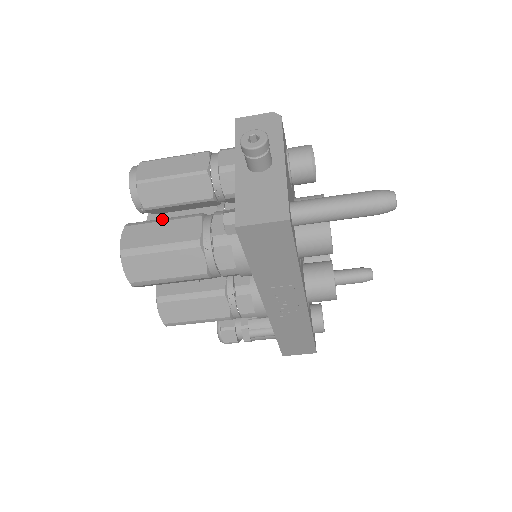
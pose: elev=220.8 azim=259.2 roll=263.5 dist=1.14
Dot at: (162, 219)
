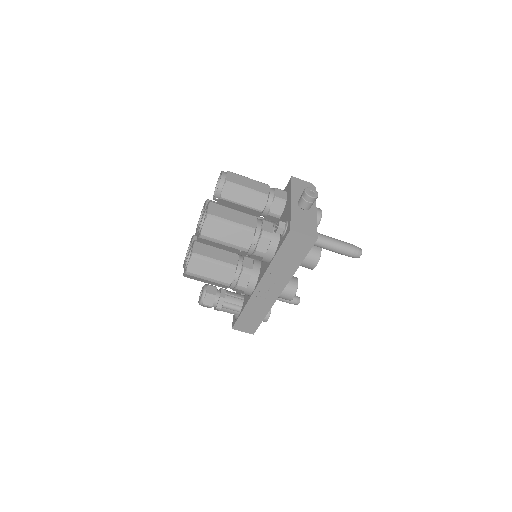
Dot at: (233, 208)
